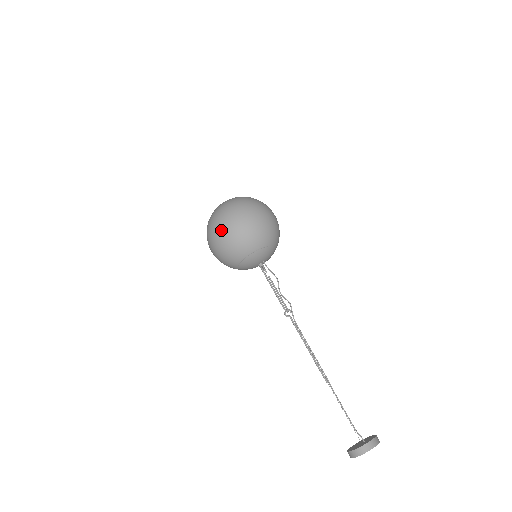
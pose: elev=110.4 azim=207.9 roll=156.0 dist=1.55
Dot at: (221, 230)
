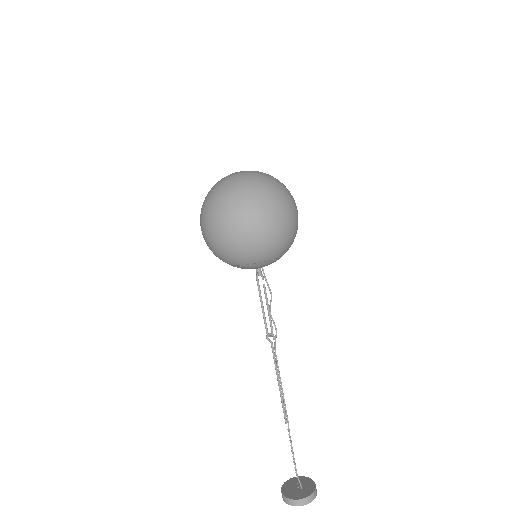
Dot at: (215, 227)
